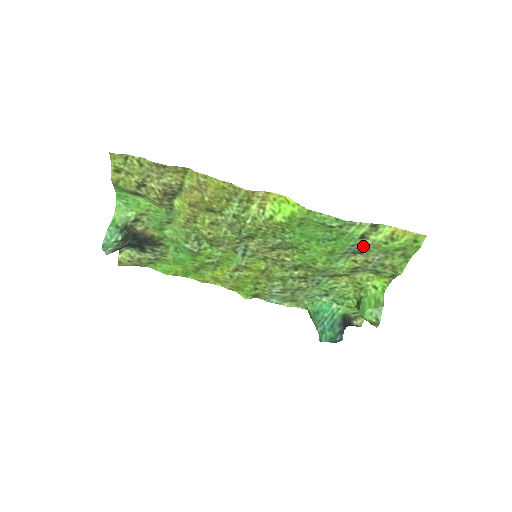
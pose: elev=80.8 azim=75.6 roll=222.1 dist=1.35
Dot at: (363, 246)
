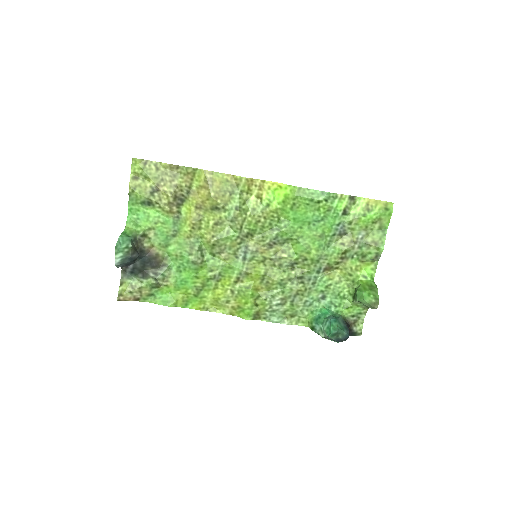
Dot at: (347, 225)
